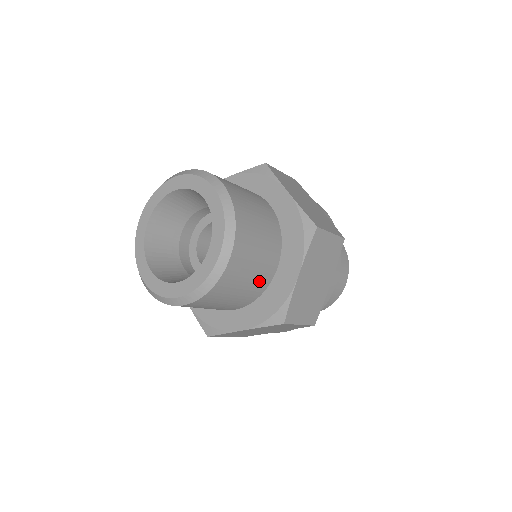
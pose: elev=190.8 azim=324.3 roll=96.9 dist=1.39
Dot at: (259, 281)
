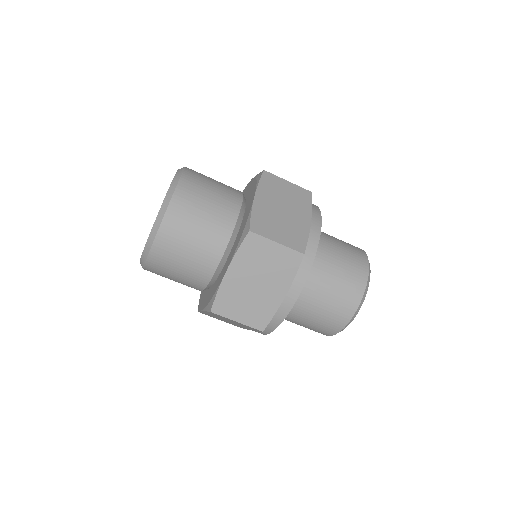
Dot at: (199, 267)
